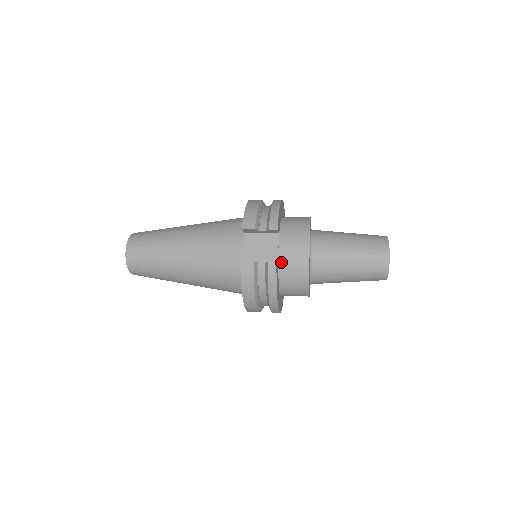
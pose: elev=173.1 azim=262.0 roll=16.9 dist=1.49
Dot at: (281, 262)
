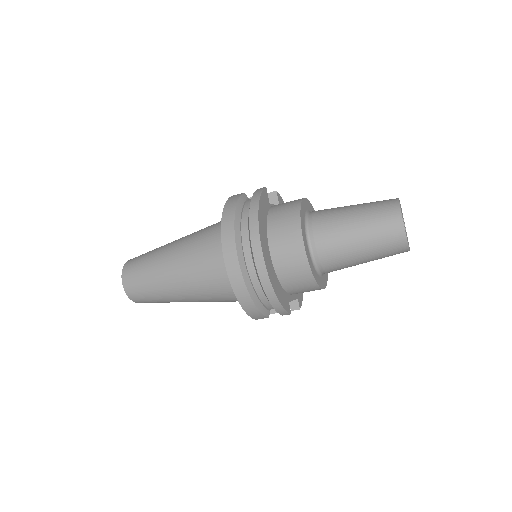
Dot at: (274, 206)
